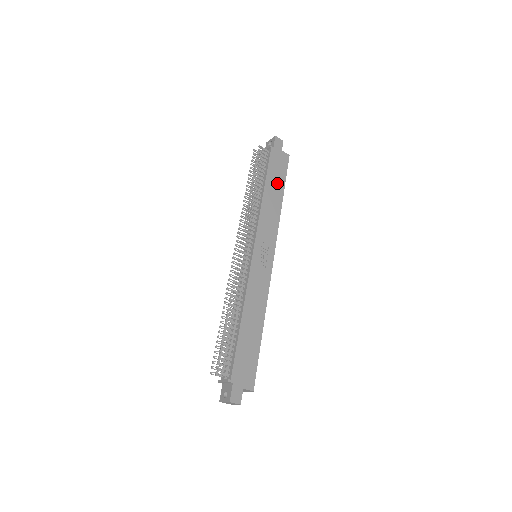
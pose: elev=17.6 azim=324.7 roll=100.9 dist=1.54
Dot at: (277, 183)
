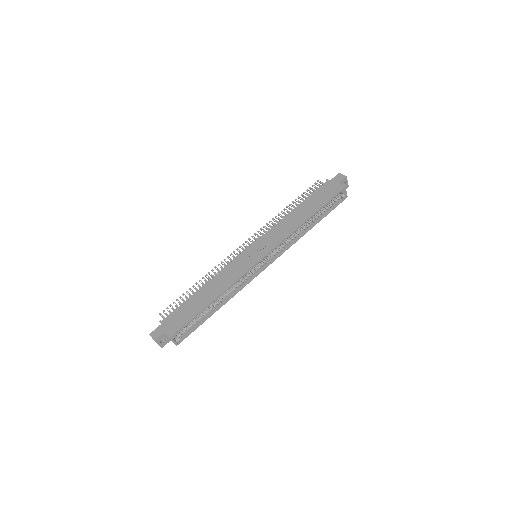
Dot at: (313, 206)
